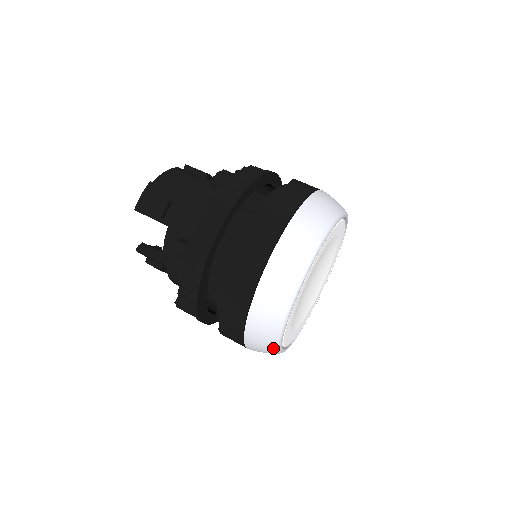
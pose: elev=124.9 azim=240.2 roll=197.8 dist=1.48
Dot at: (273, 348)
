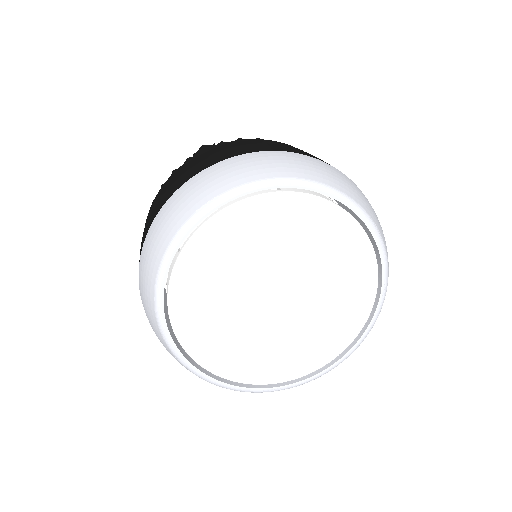
Dot at: (157, 261)
